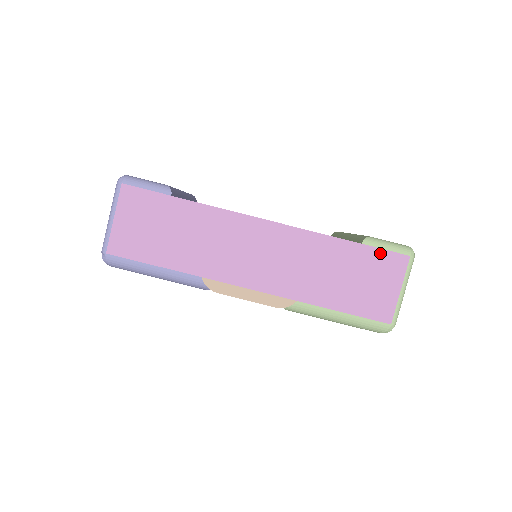
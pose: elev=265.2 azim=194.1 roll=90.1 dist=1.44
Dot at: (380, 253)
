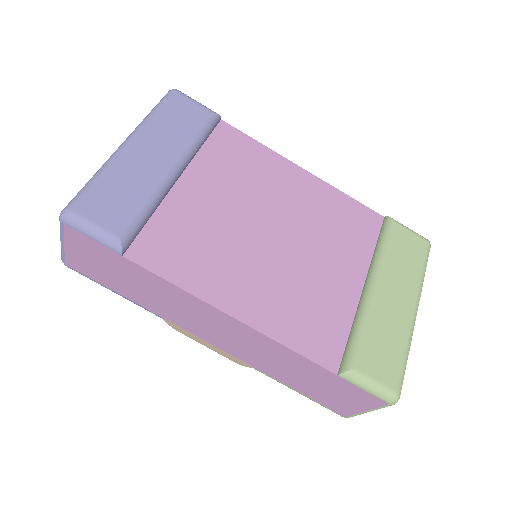
Dot at: (355, 388)
